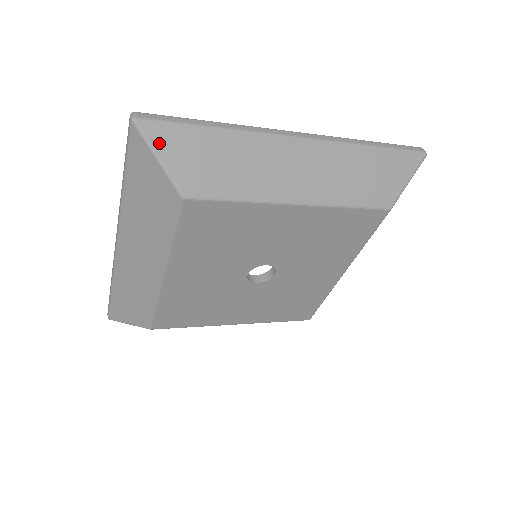
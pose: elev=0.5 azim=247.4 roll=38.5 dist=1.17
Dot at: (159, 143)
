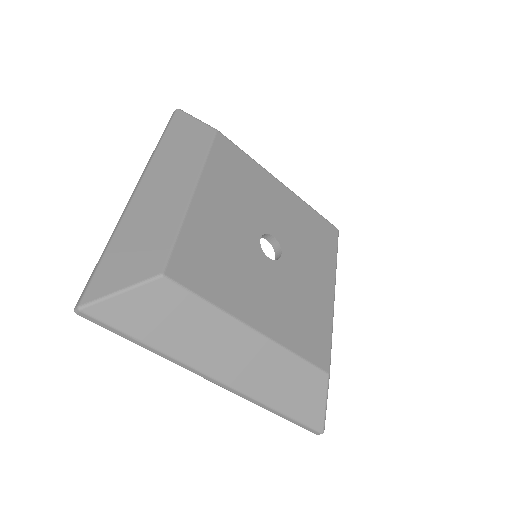
Dot at: occluded
